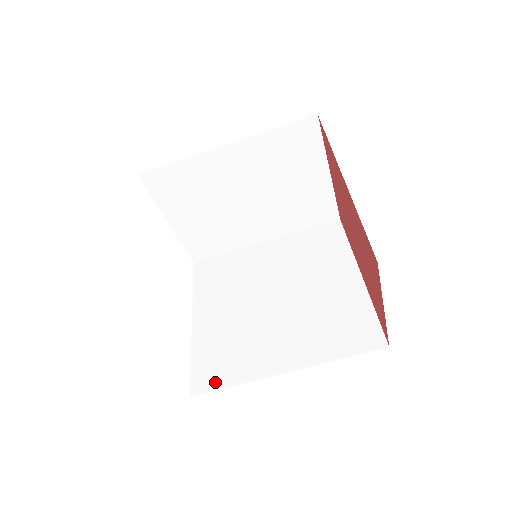
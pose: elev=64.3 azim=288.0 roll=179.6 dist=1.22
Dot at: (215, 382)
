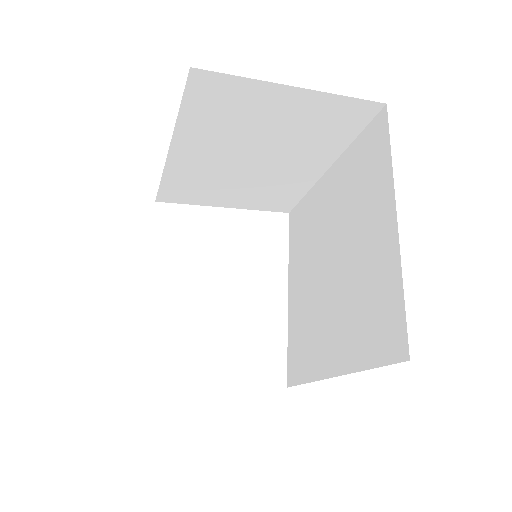
Dot at: (297, 375)
